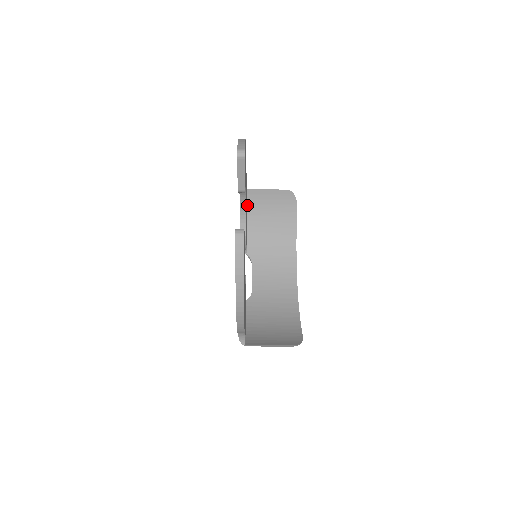
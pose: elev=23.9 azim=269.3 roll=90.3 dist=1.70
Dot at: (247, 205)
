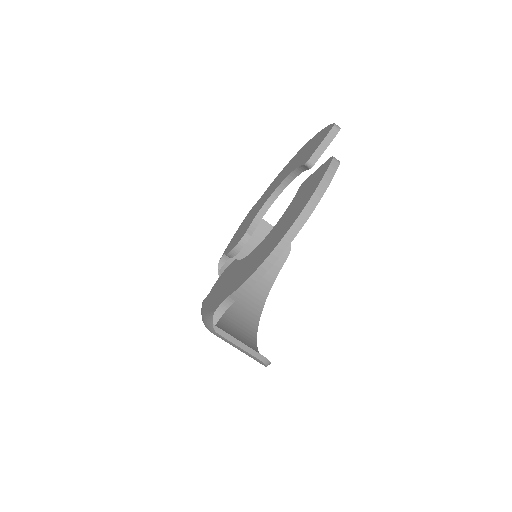
Dot at: occluded
